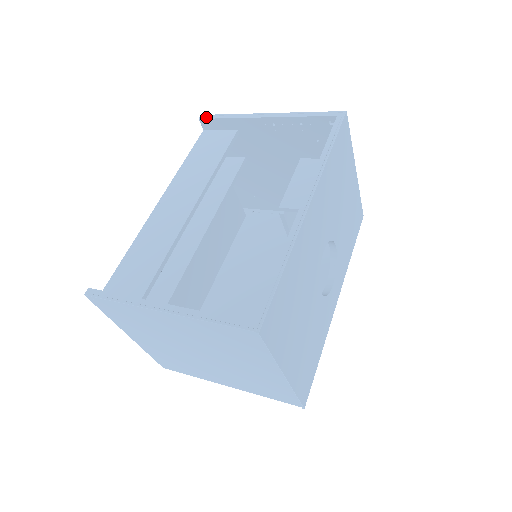
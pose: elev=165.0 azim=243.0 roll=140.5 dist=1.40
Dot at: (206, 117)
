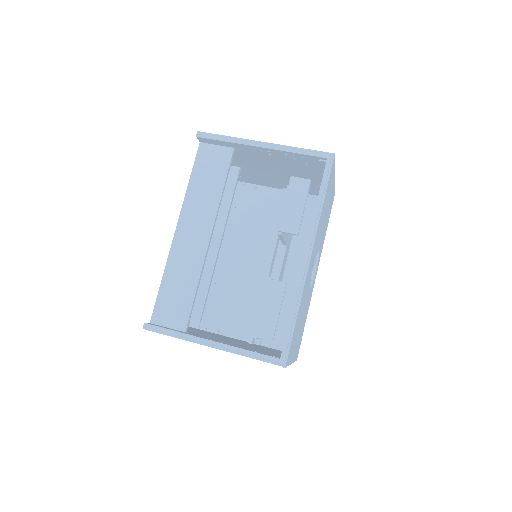
Dot at: (203, 136)
